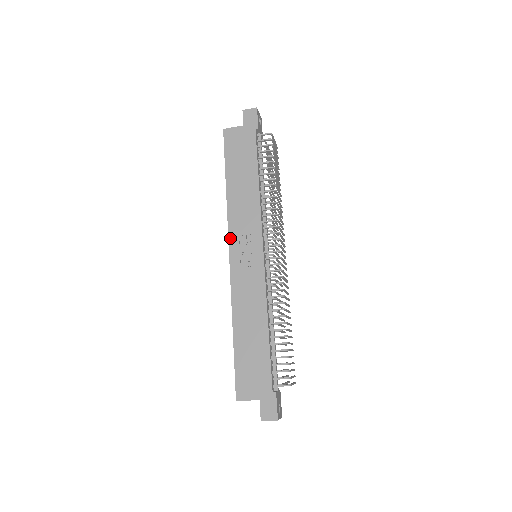
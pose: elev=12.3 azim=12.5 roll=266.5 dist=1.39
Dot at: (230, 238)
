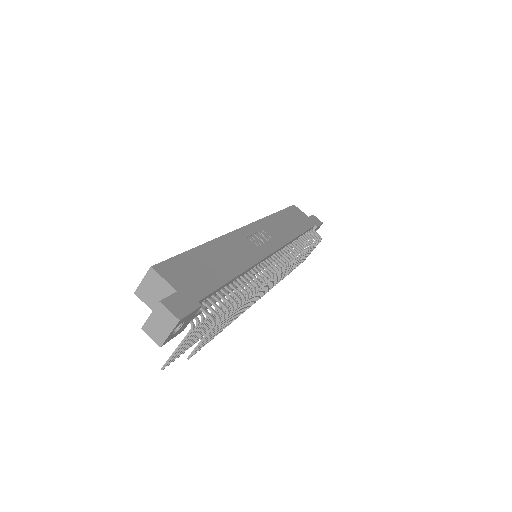
Dot at: (255, 223)
